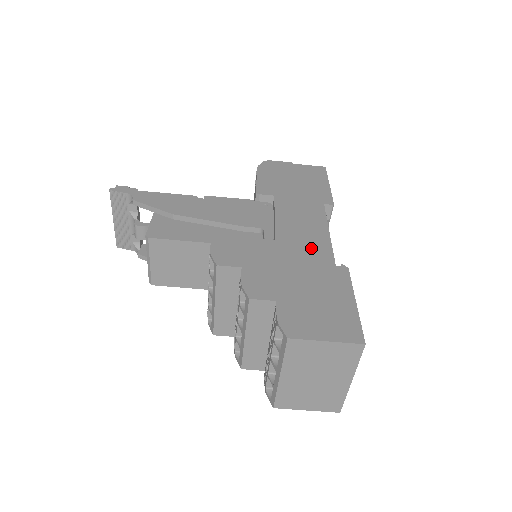
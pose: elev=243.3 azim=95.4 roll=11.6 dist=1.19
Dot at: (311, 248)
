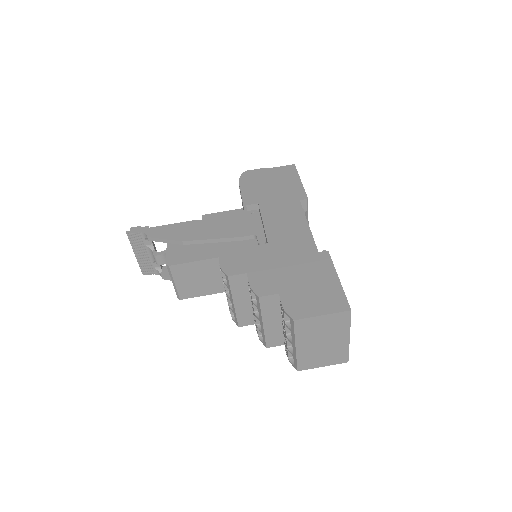
Dot at: (297, 243)
